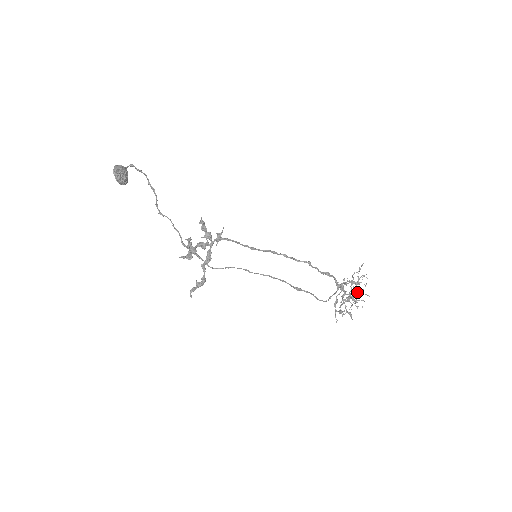
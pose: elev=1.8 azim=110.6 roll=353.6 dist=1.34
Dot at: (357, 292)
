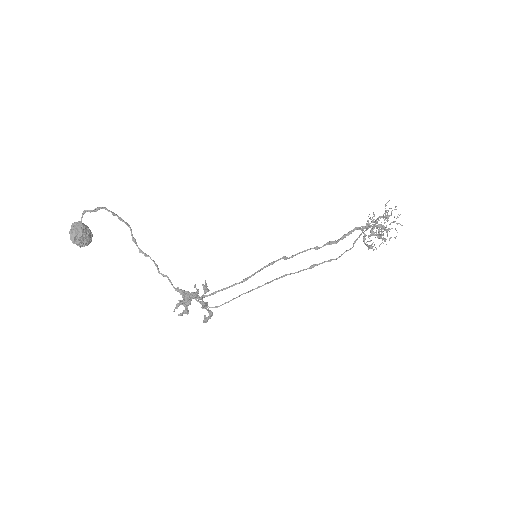
Dot at: occluded
